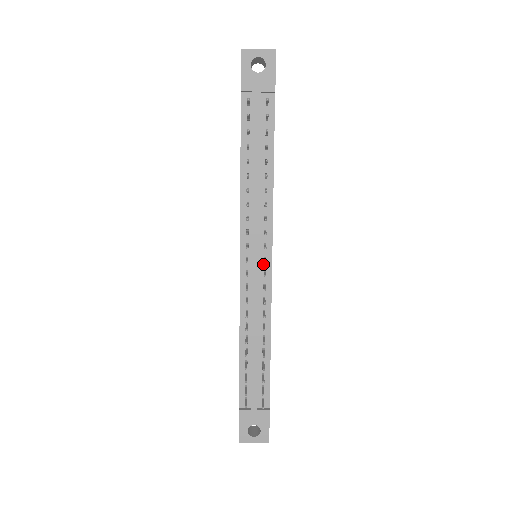
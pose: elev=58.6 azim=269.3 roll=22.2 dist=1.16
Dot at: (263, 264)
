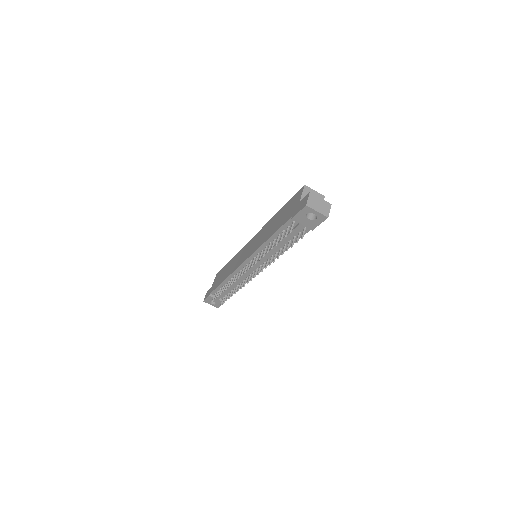
Dot at: (255, 270)
